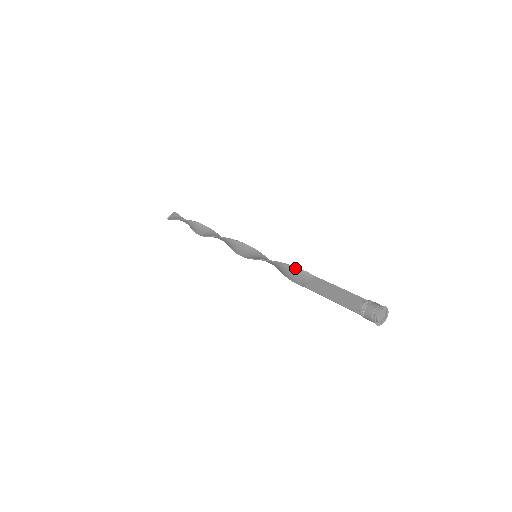
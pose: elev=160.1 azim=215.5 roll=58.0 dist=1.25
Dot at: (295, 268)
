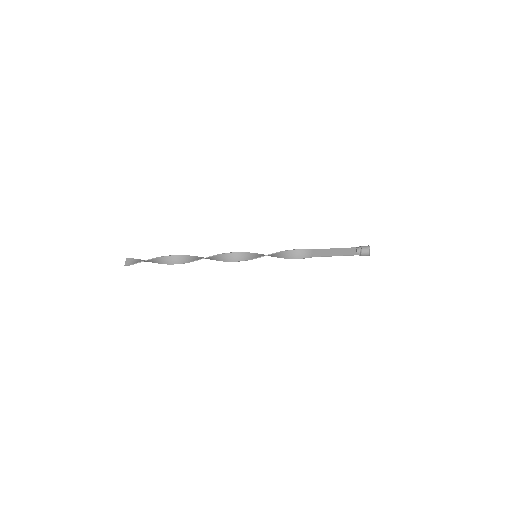
Dot at: (297, 250)
